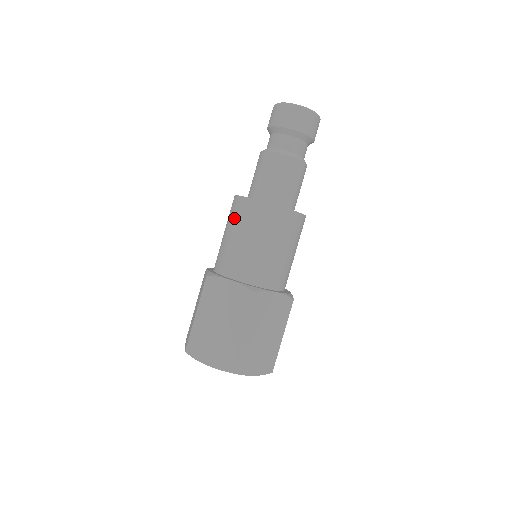
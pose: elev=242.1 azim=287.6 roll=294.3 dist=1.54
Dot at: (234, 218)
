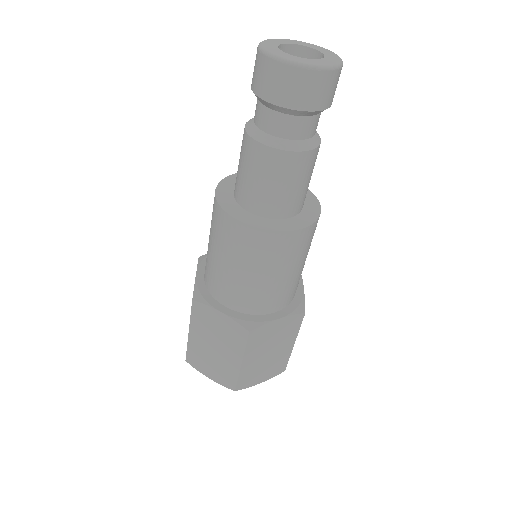
Dot at: (216, 233)
